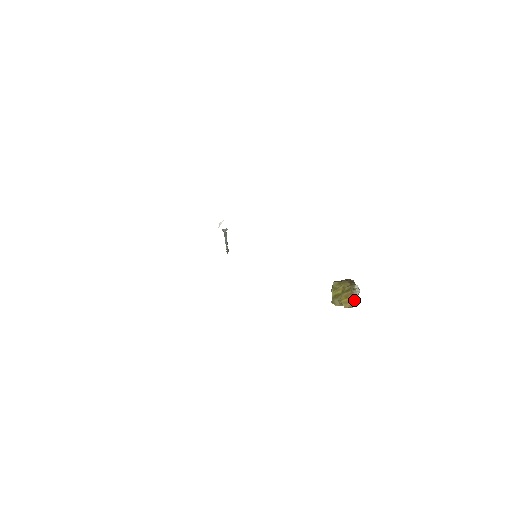
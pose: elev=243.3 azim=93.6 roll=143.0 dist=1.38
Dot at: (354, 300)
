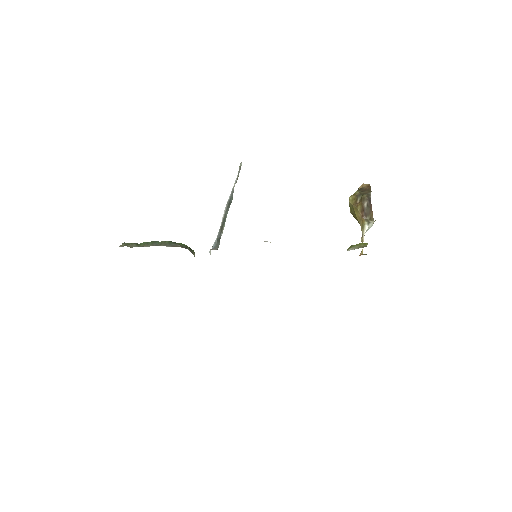
Dot at: occluded
